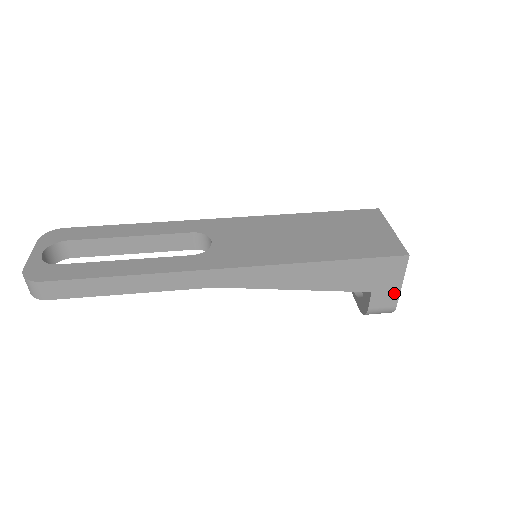
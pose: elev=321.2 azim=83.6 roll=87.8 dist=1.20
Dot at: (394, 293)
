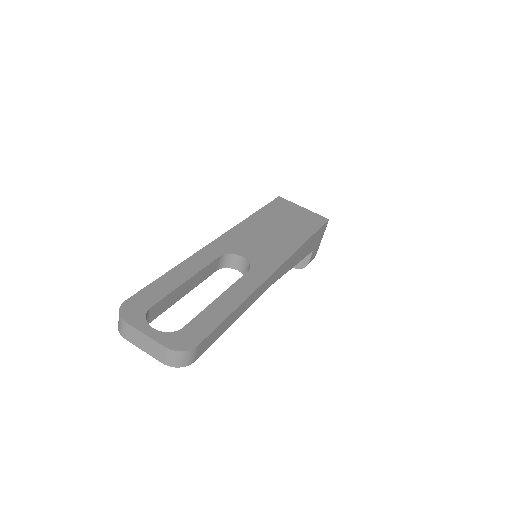
Dot at: (318, 247)
